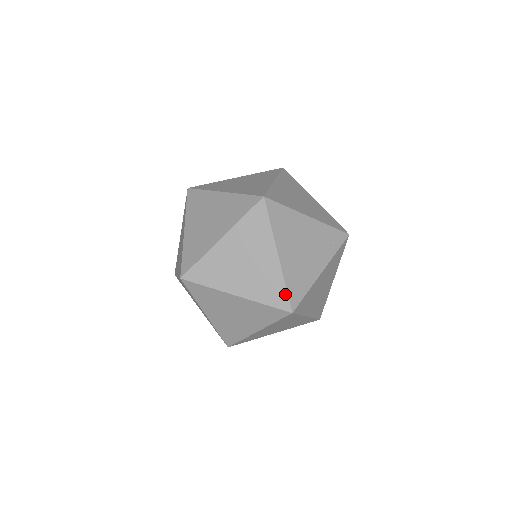
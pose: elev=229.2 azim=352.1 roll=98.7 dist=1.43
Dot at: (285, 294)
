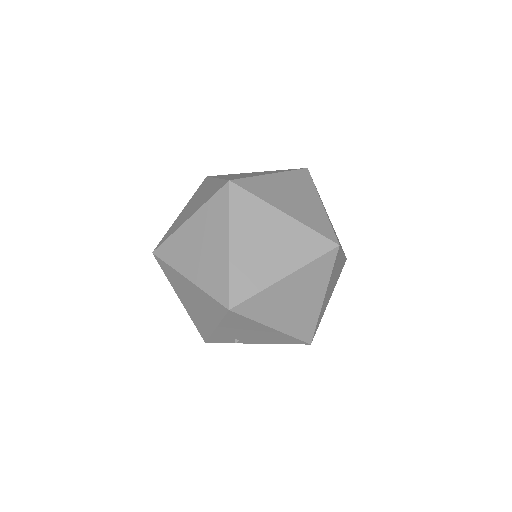
Dot at: (331, 230)
